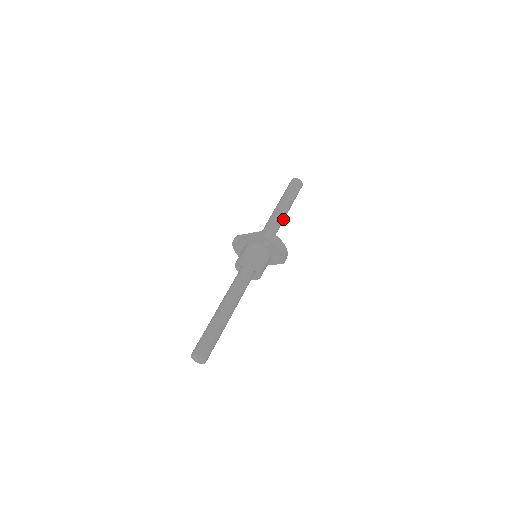
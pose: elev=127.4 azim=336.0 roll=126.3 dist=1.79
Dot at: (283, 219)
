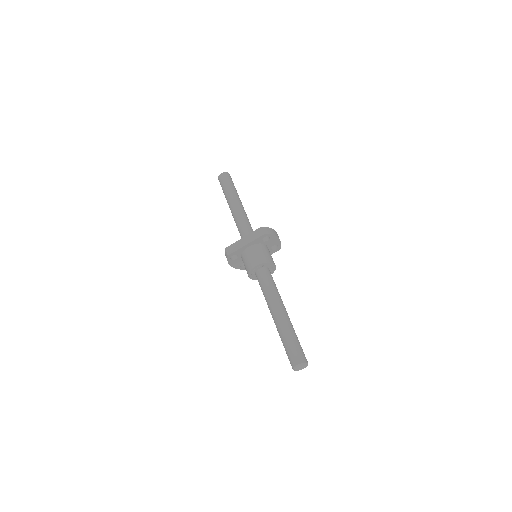
Dot at: occluded
